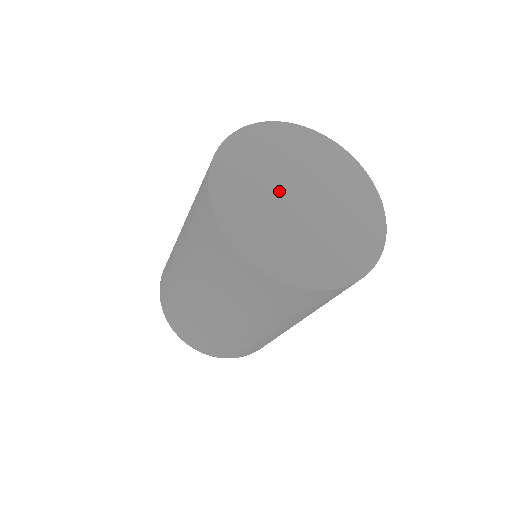
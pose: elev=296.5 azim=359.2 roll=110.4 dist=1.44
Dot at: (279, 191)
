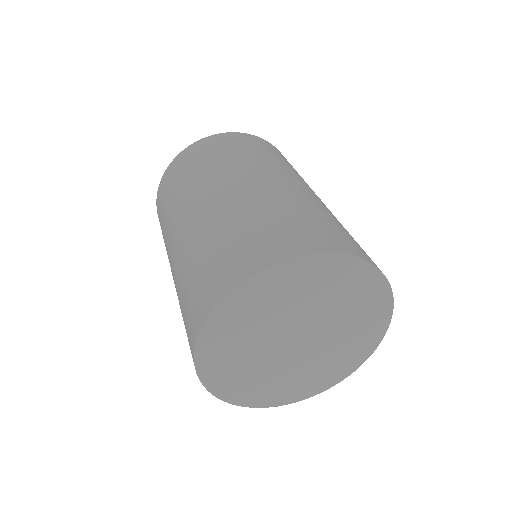
Dot at: (287, 325)
